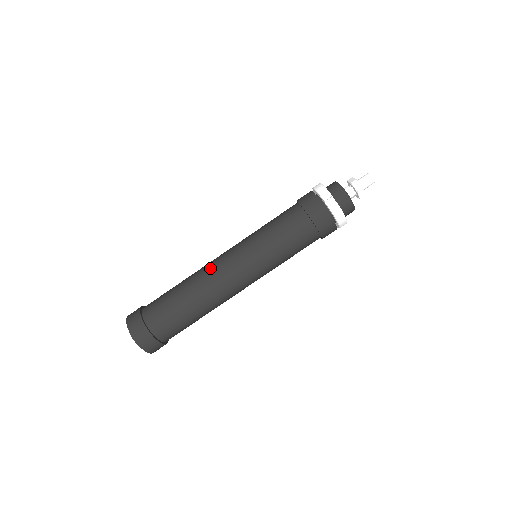
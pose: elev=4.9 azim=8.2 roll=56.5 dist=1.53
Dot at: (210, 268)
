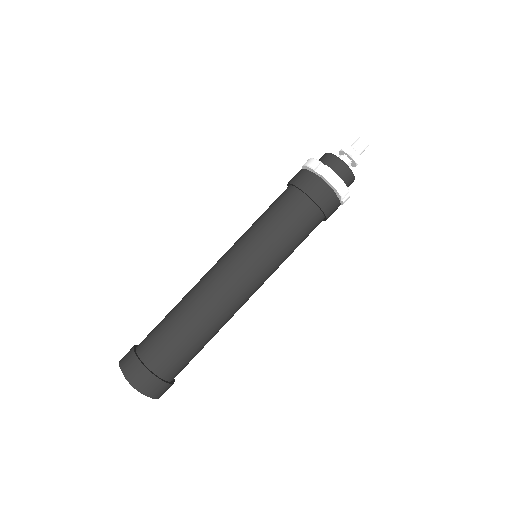
Dot at: (204, 277)
